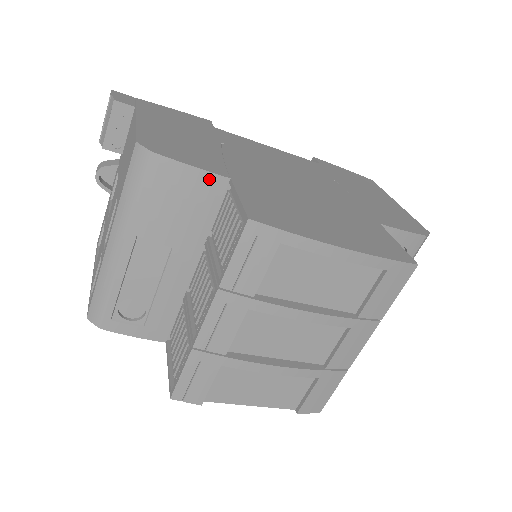
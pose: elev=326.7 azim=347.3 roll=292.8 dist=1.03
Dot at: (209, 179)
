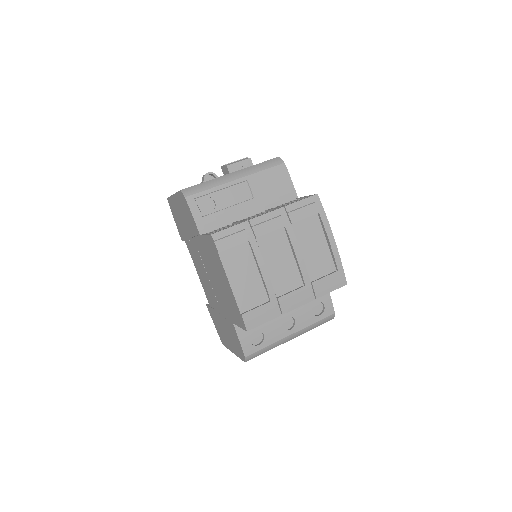
Dot at: (292, 190)
